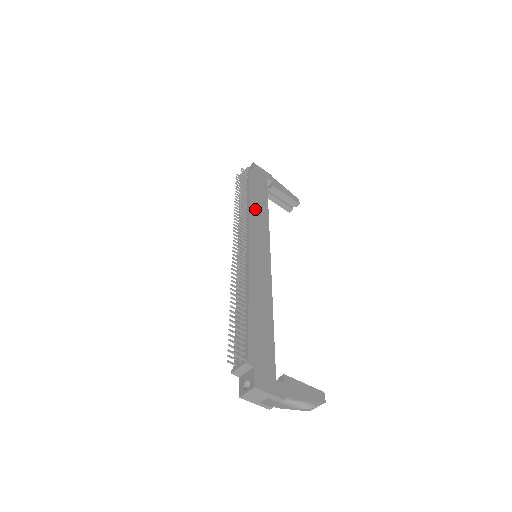
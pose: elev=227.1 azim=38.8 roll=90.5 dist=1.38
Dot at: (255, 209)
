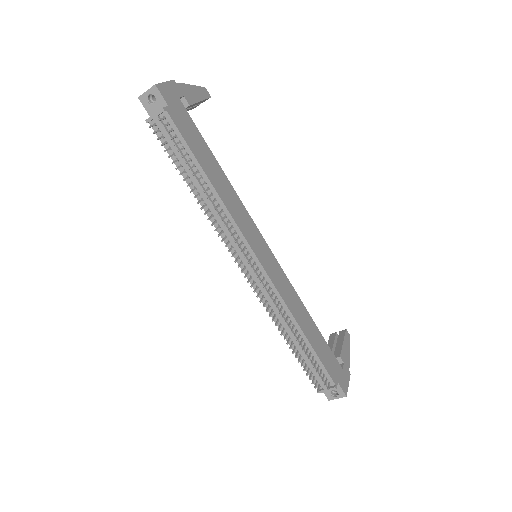
Dot at: (223, 193)
